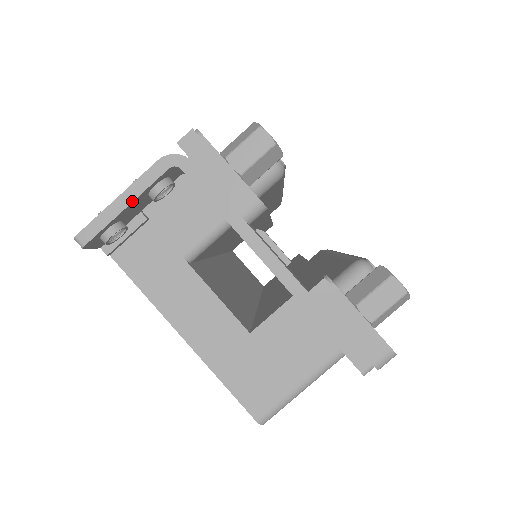
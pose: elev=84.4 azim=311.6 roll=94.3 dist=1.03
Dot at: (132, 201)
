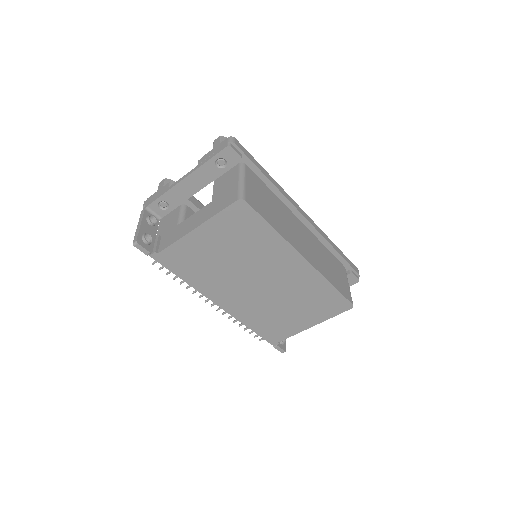
Dot at: (141, 222)
